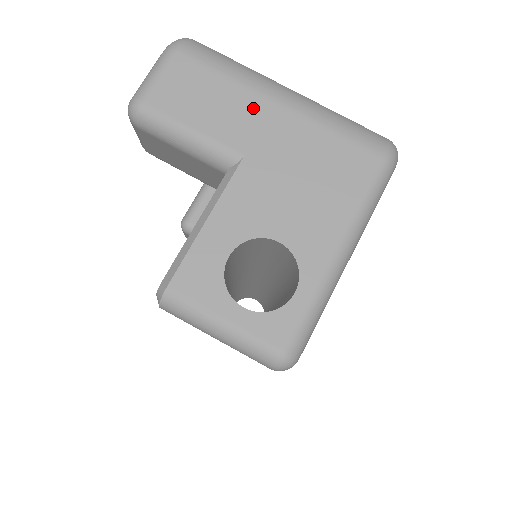
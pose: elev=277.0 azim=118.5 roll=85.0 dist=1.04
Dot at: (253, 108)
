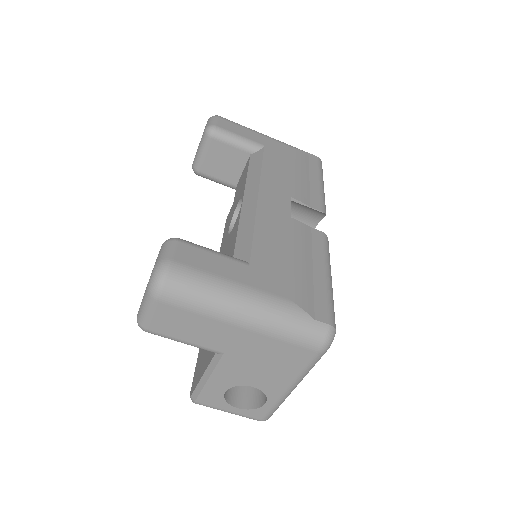
Dot at: (224, 330)
